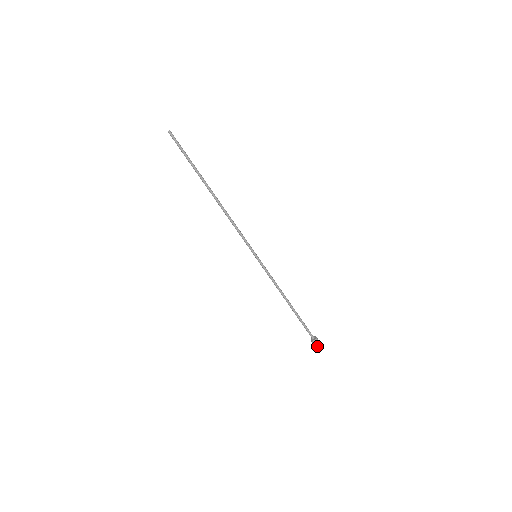
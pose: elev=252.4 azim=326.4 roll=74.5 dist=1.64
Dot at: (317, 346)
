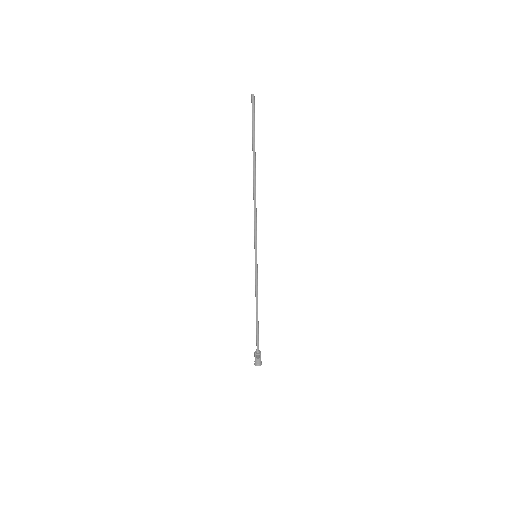
Dot at: (258, 360)
